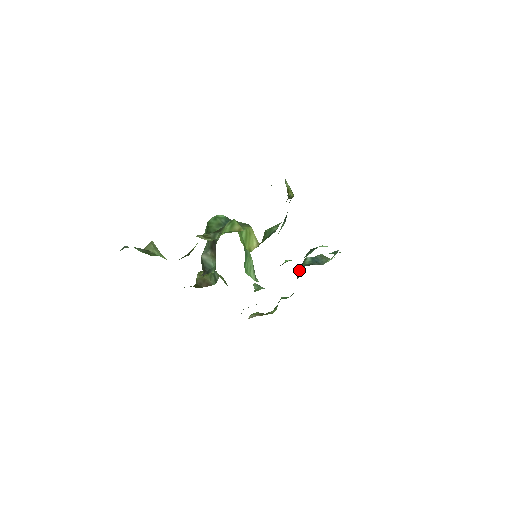
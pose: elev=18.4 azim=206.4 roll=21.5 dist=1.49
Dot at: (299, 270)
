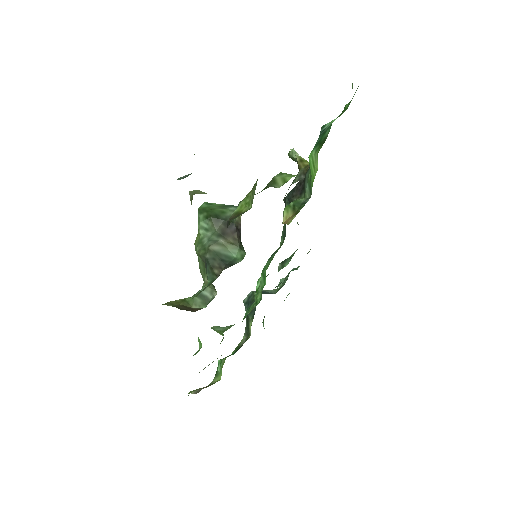
Dot at: (247, 308)
